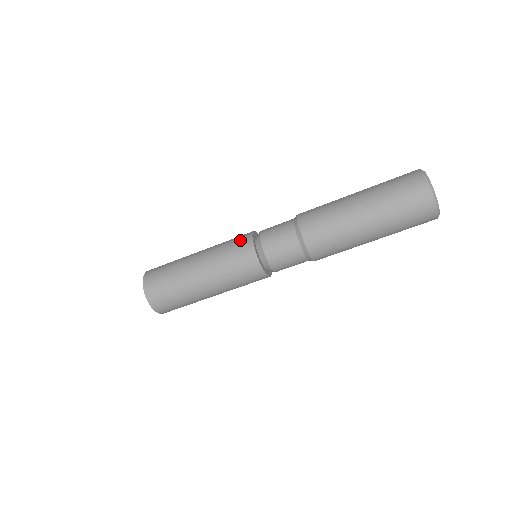
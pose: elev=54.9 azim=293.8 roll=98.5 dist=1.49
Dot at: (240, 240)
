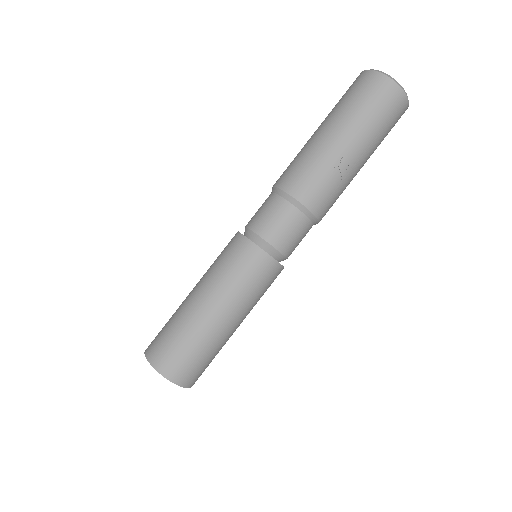
Dot at: occluded
